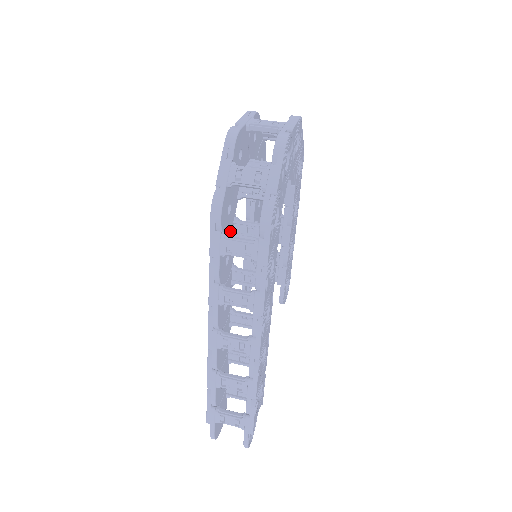
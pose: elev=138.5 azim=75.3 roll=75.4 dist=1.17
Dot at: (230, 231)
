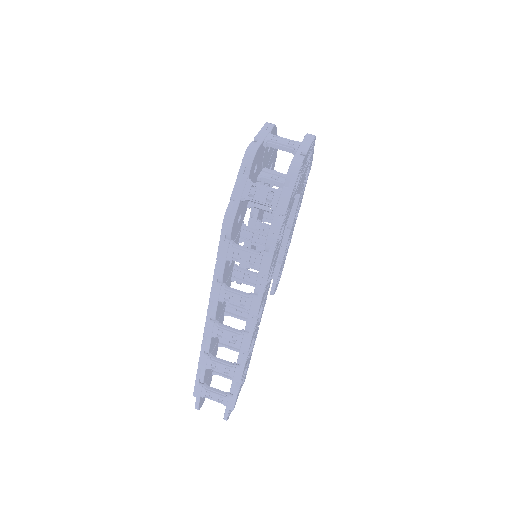
Dot at: (237, 236)
